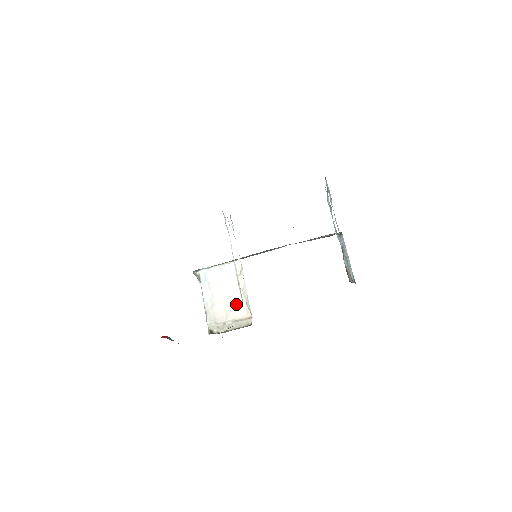
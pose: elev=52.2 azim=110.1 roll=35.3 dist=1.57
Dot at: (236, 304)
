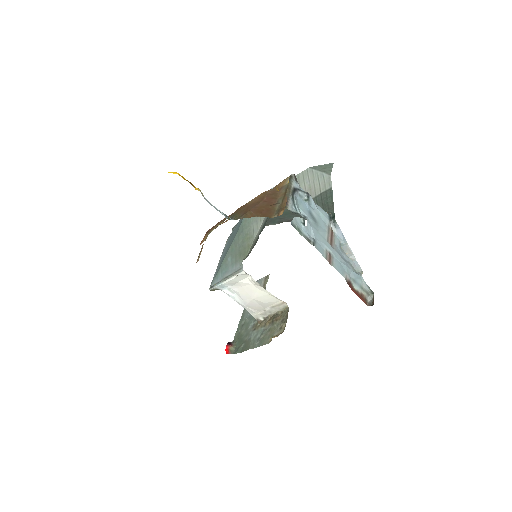
Dot at: (265, 298)
